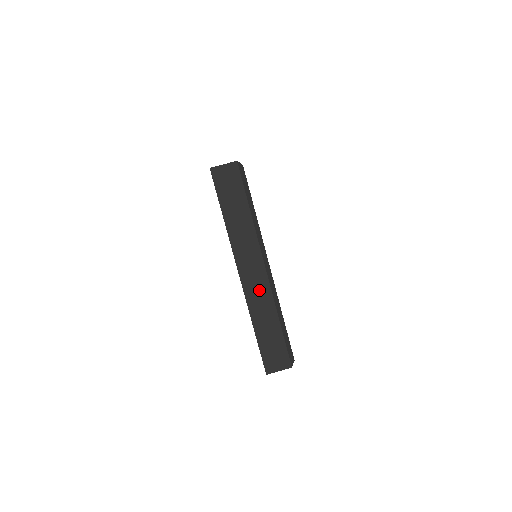
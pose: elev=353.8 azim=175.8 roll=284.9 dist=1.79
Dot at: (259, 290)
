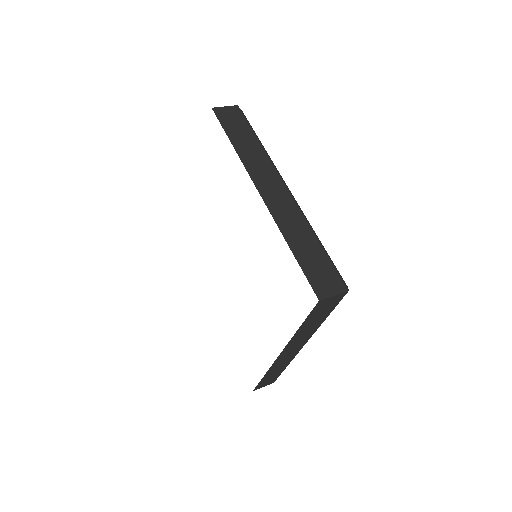
Dot at: (285, 207)
